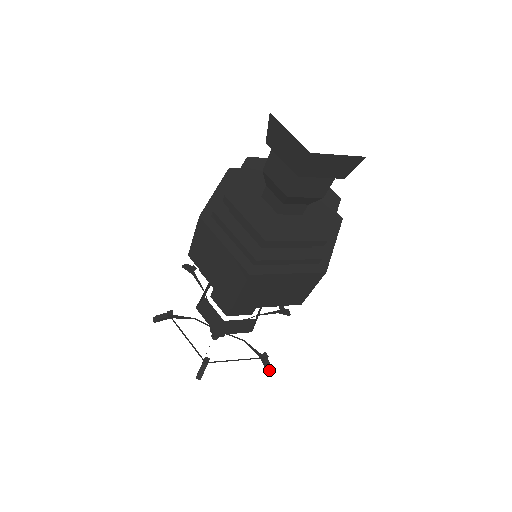
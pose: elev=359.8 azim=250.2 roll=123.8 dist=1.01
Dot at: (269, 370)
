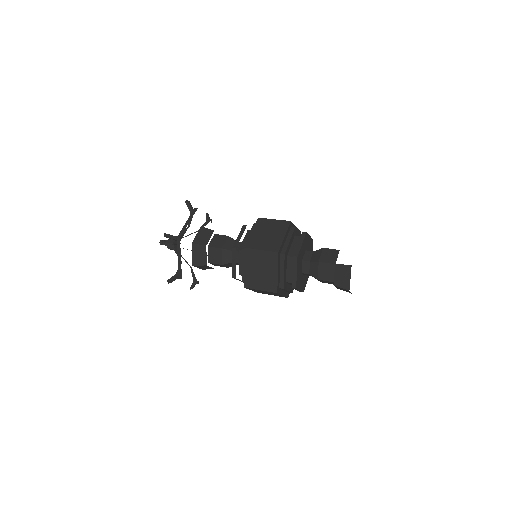
Dot at: occluded
